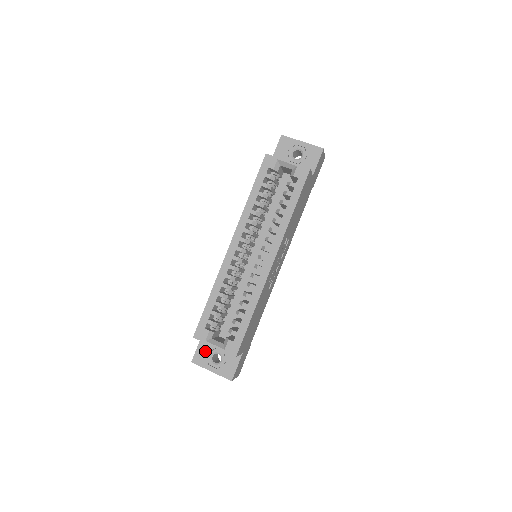
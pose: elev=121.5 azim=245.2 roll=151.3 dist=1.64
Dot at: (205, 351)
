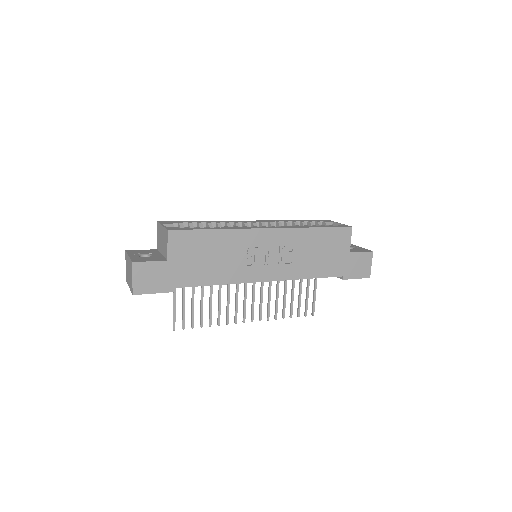
Dot at: (145, 252)
